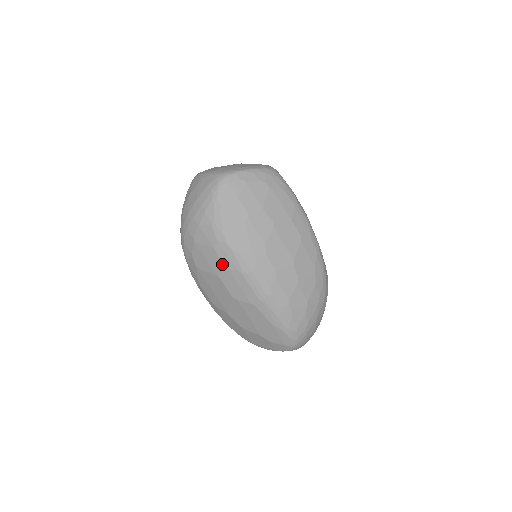
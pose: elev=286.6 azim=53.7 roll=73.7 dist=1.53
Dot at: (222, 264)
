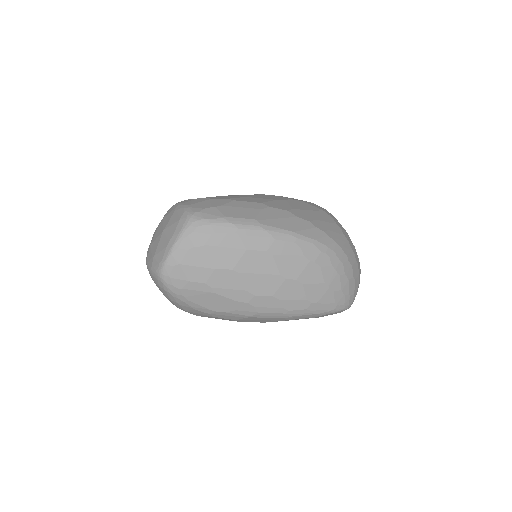
Dot at: occluded
